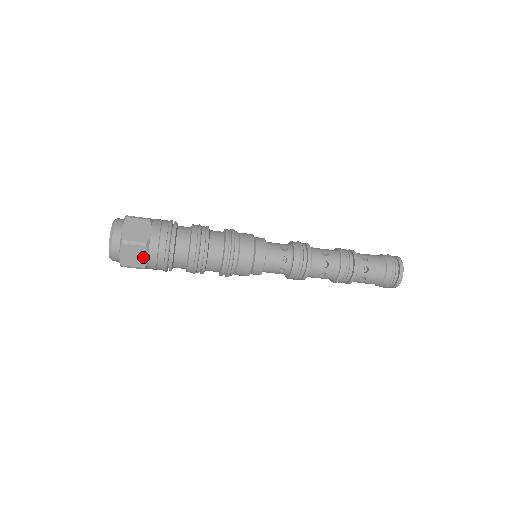
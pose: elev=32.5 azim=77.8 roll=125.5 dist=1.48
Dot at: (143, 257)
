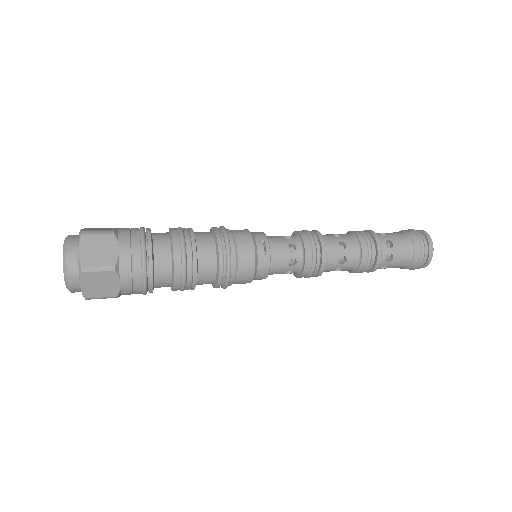
Dot at: occluded
